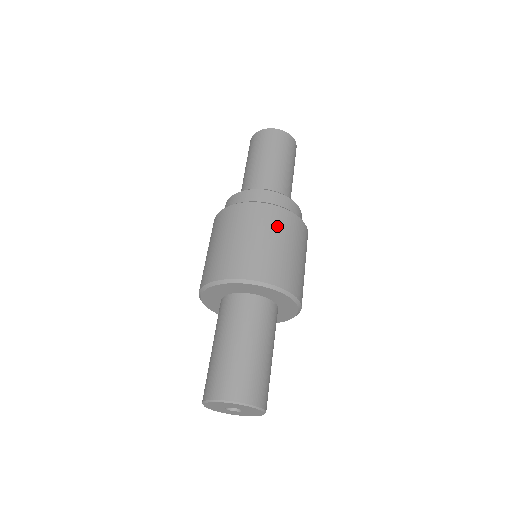
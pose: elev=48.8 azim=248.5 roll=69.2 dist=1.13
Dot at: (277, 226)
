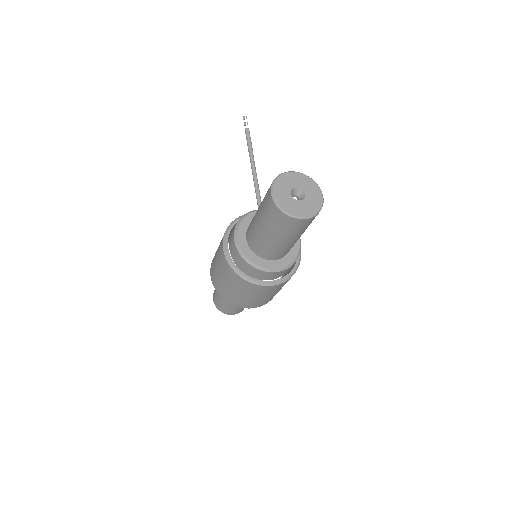
Dot at: (264, 293)
